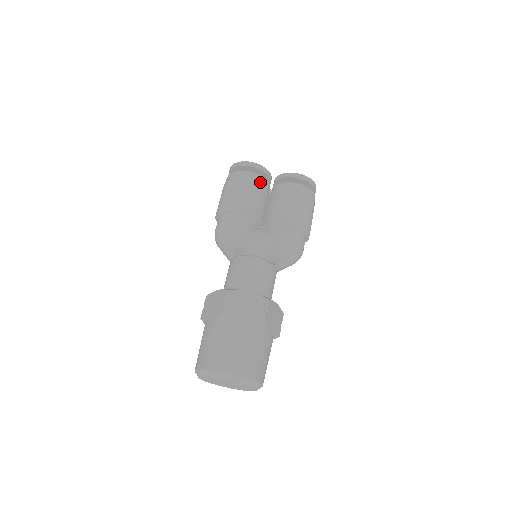
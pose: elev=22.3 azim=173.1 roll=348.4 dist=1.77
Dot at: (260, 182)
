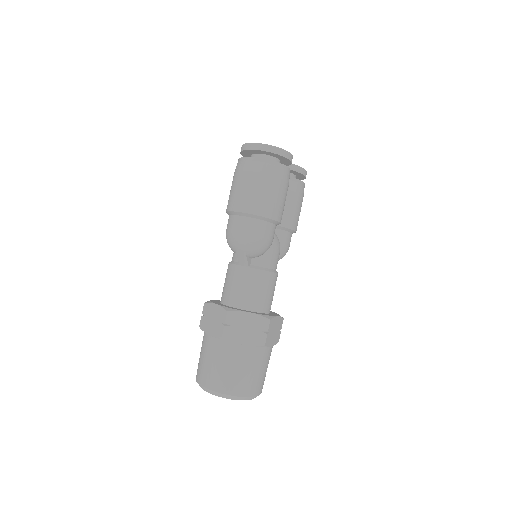
Dot at: occluded
